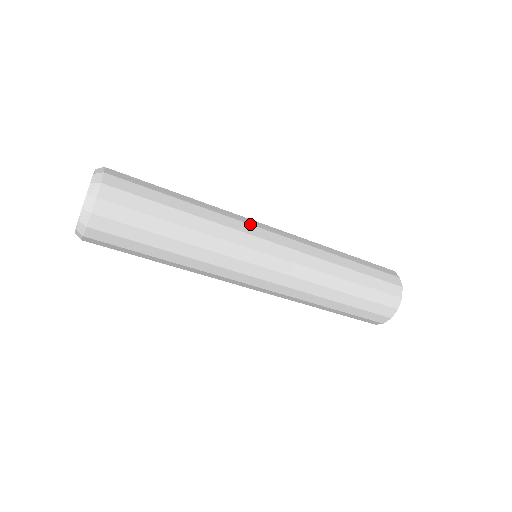
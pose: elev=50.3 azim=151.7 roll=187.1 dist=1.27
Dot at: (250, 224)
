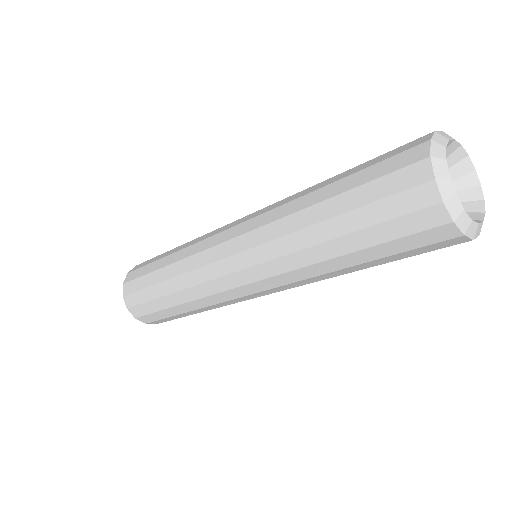
Dot at: occluded
